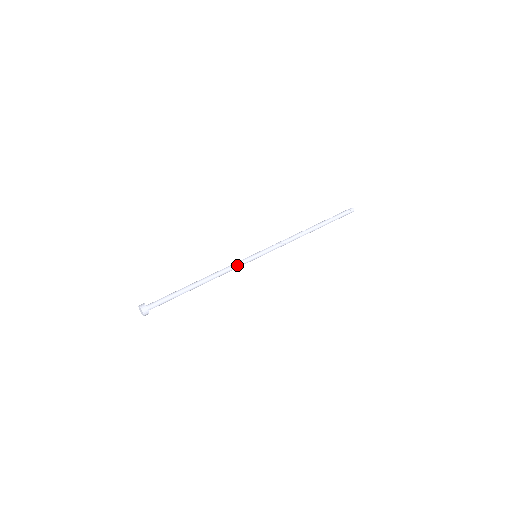
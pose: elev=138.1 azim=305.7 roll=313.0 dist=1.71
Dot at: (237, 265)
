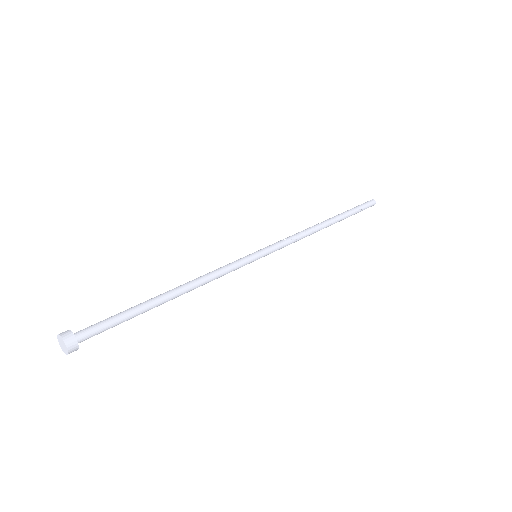
Dot at: (229, 267)
